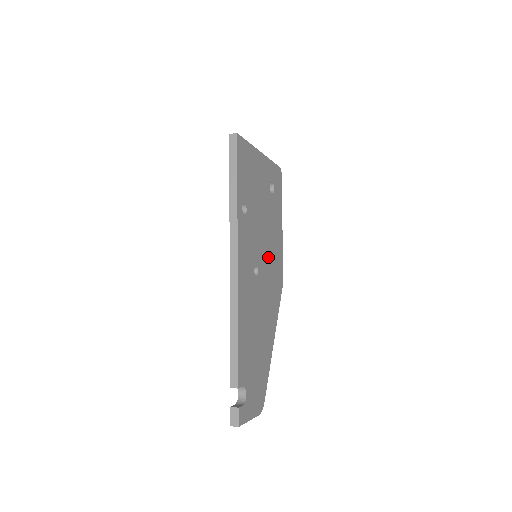
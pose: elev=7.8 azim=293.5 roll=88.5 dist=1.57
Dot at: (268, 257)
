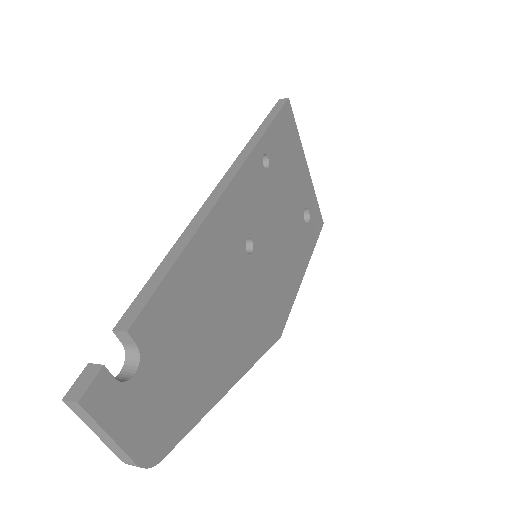
Dot at: (273, 266)
